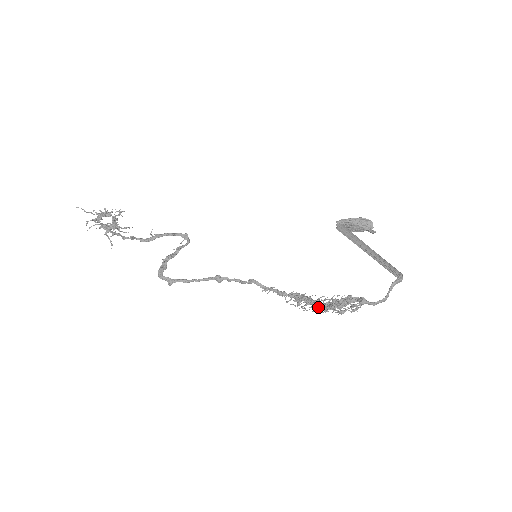
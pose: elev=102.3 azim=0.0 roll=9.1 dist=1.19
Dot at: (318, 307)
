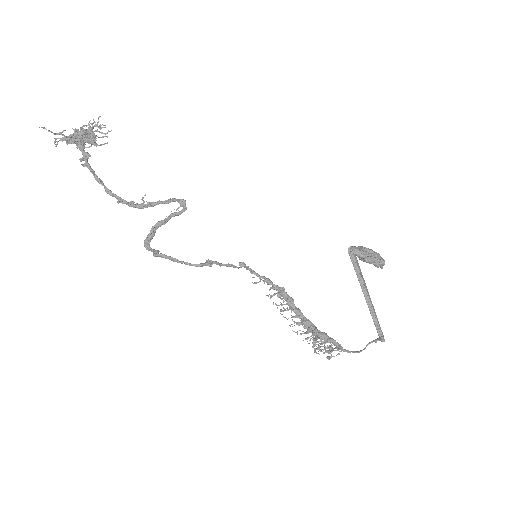
Dot at: occluded
